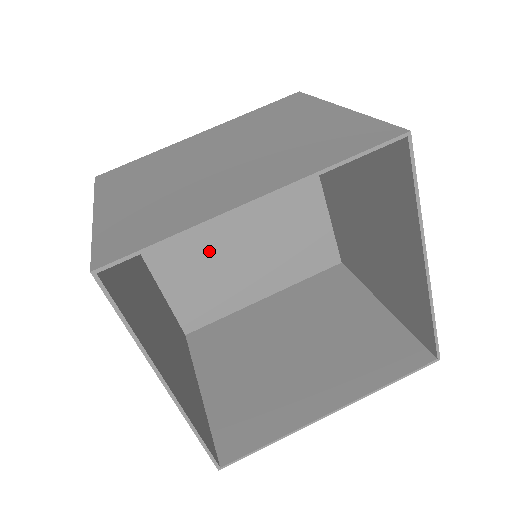
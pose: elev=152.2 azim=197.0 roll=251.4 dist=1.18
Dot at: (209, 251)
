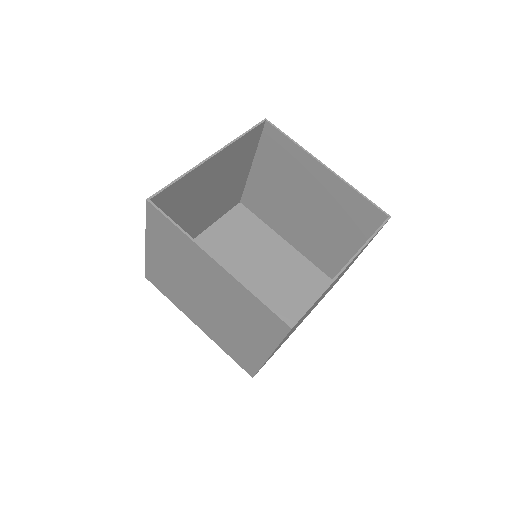
Dot at: occluded
